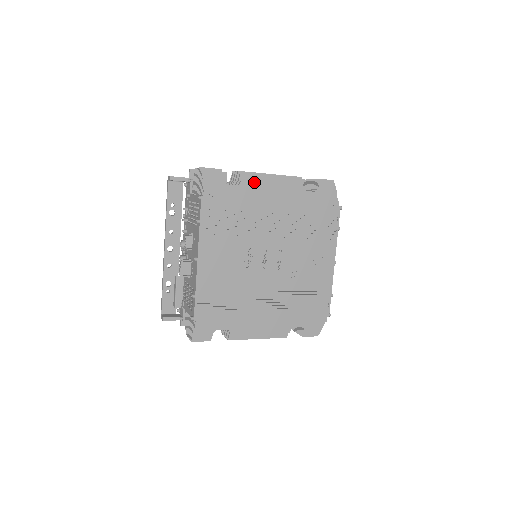
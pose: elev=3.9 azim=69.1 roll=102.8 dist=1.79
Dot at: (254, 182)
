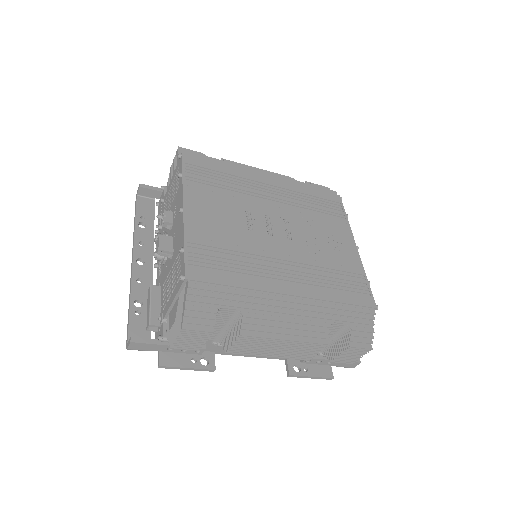
Dot at: (239, 163)
